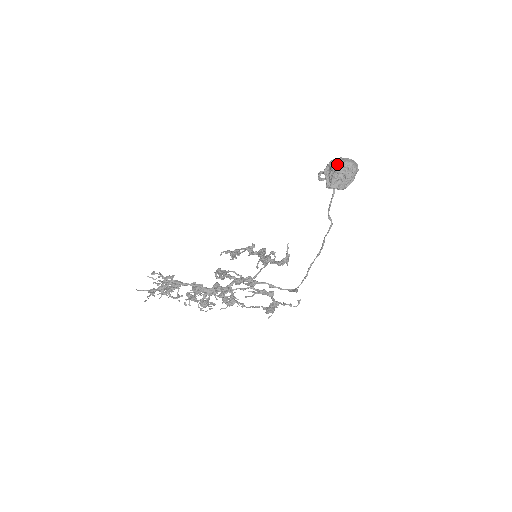
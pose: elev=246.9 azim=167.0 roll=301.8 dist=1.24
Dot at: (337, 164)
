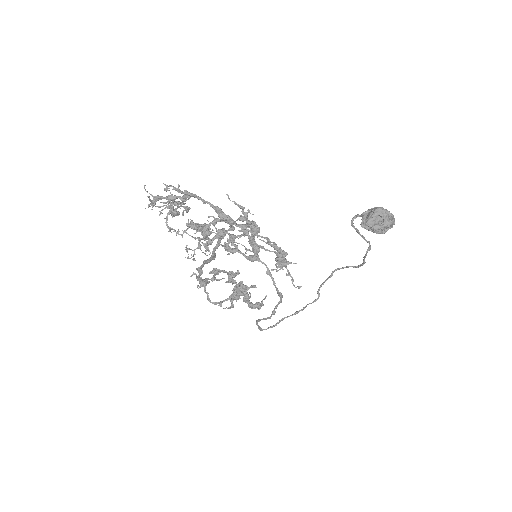
Dot at: (382, 207)
